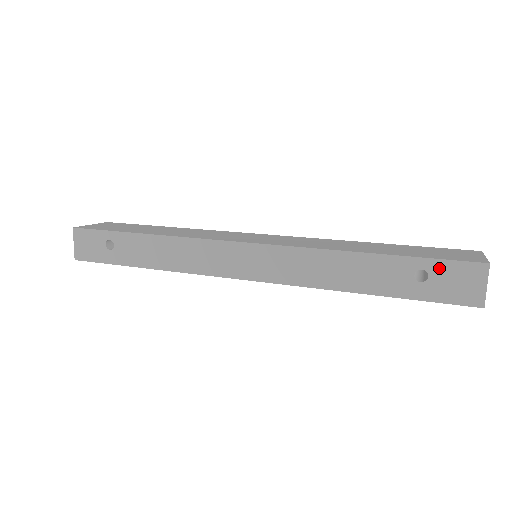
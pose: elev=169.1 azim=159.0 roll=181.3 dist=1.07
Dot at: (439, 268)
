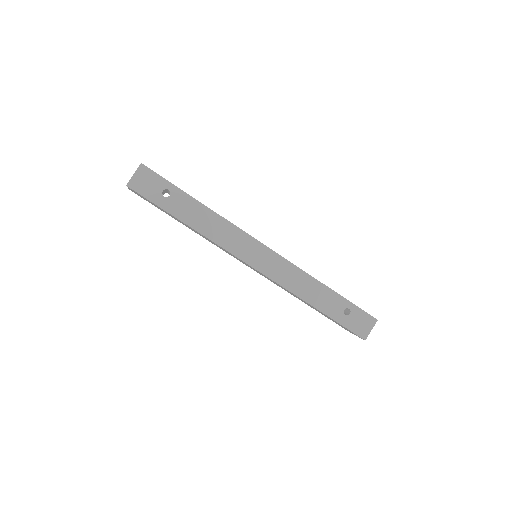
Dot at: (357, 312)
